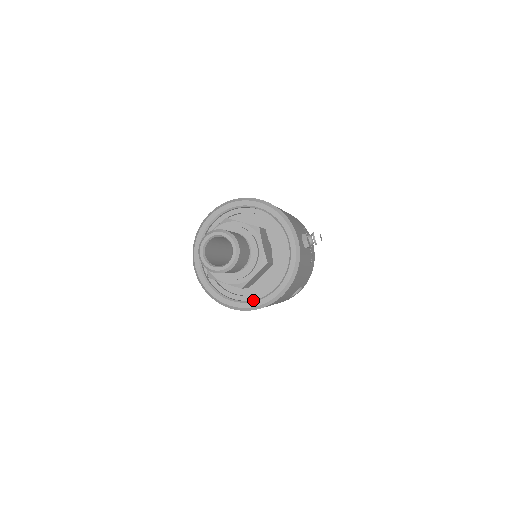
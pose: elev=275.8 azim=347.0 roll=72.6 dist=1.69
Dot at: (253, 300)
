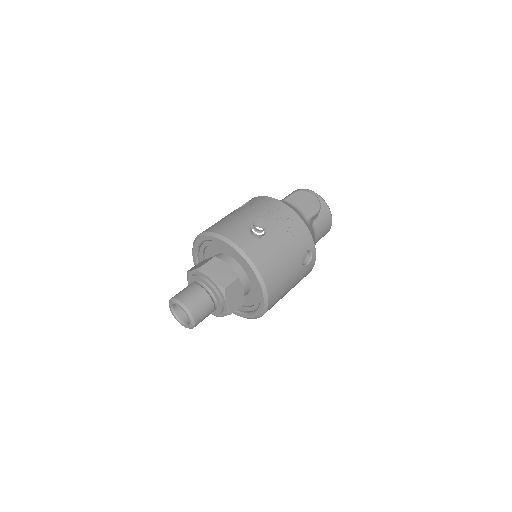
Dot at: (258, 307)
